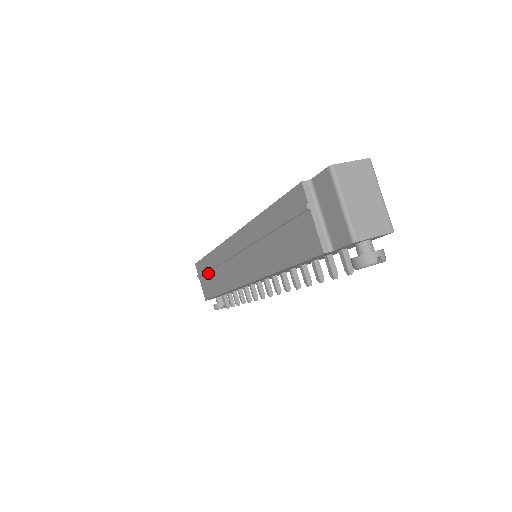
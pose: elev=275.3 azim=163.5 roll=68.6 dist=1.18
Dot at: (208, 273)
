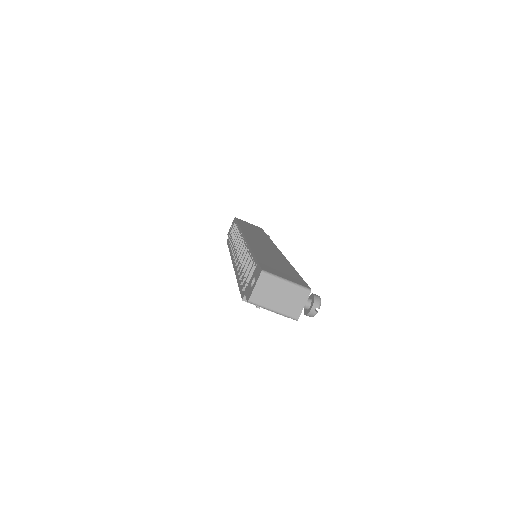
Dot at: occluded
